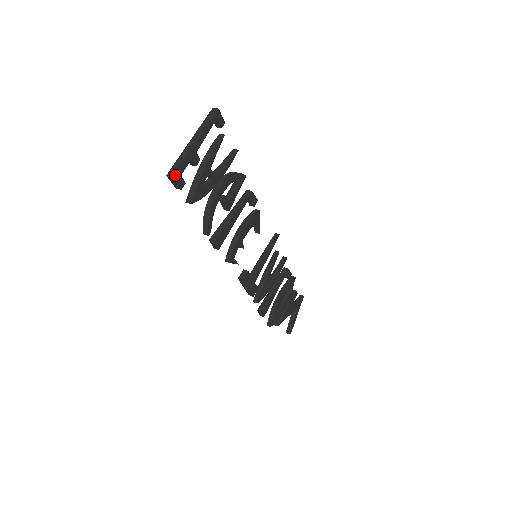
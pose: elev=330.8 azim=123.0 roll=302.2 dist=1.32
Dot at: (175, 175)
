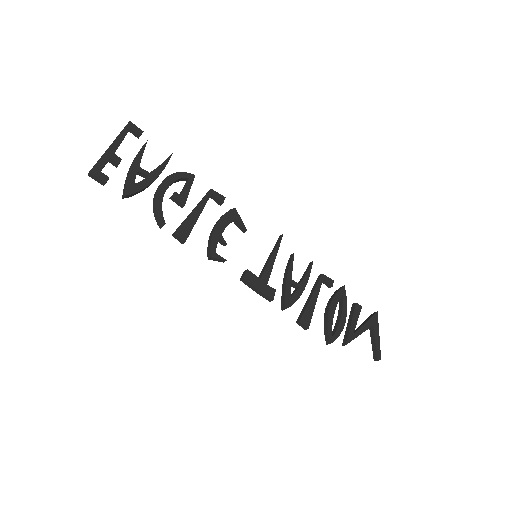
Dot at: (93, 171)
